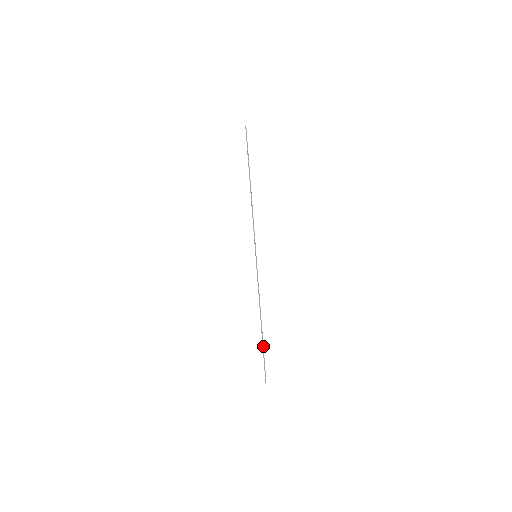
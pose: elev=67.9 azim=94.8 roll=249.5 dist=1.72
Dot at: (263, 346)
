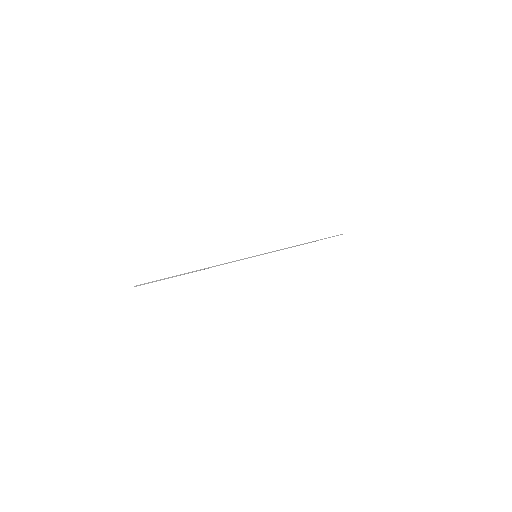
Dot at: occluded
